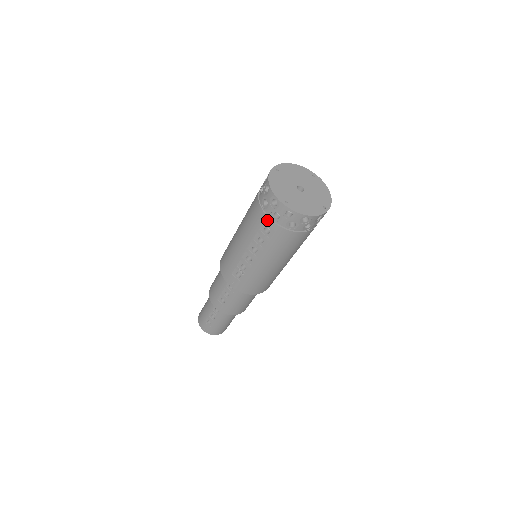
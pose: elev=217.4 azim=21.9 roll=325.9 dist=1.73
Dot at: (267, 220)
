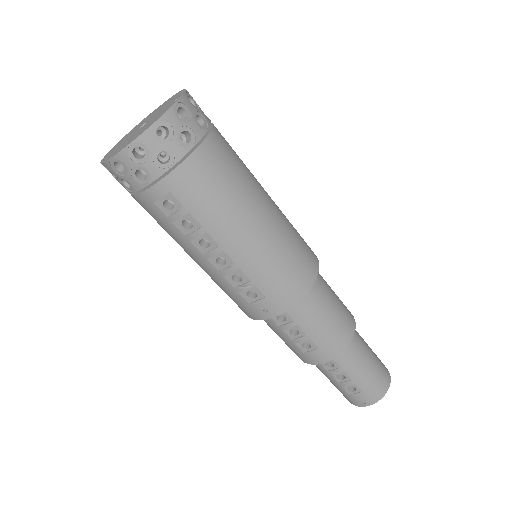
Dot at: (149, 195)
